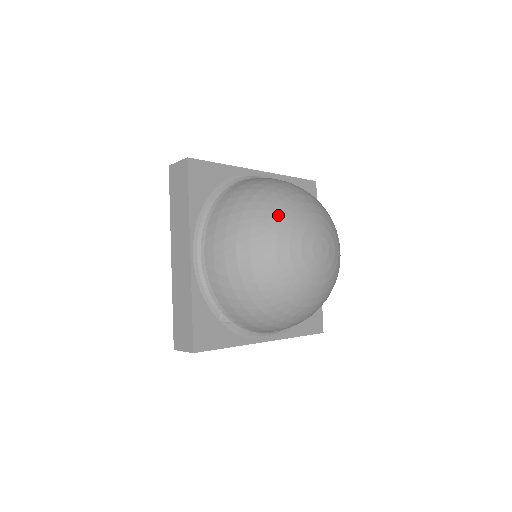
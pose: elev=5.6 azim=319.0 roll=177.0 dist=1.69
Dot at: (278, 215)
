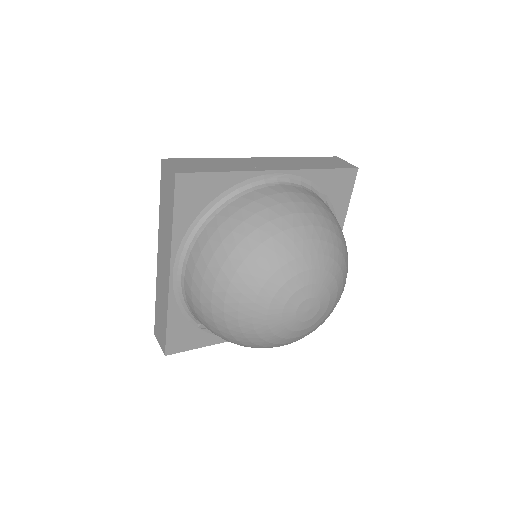
Dot at: (264, 274)
